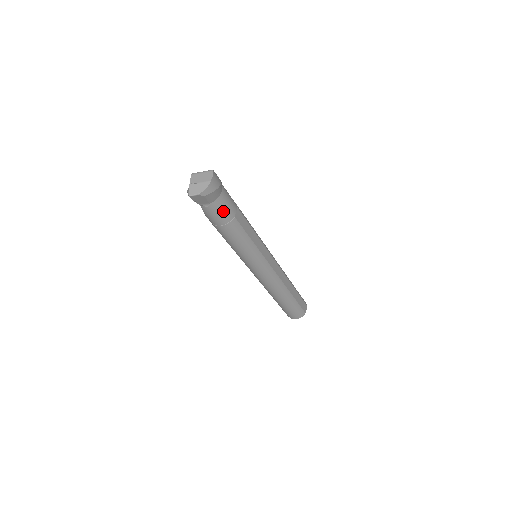
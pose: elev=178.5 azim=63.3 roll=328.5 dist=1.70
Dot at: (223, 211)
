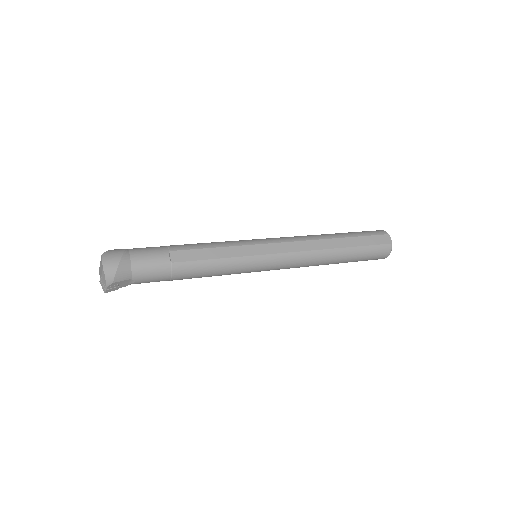
Dot at: (152, 271)
